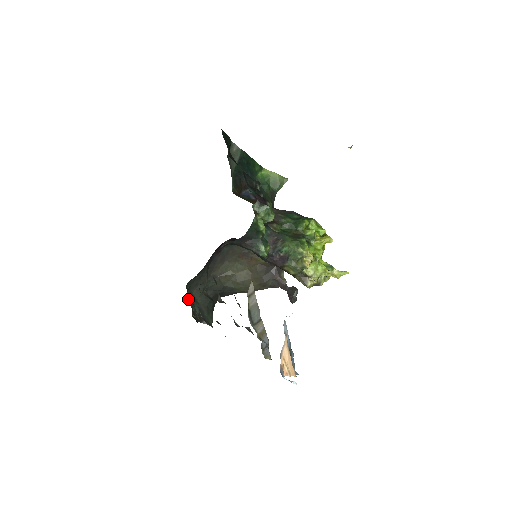
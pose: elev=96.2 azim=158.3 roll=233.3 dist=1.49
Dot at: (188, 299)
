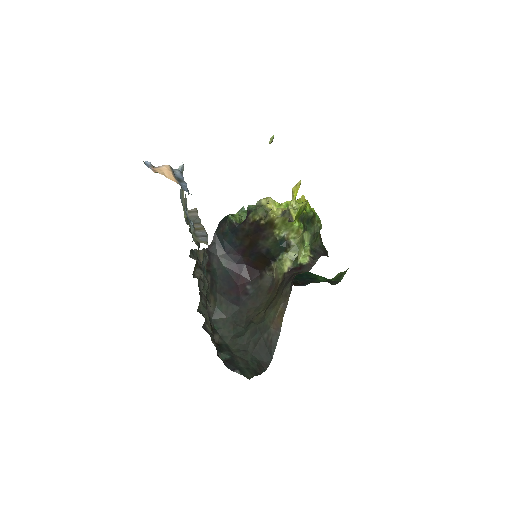
Dot at: (218, 345)
